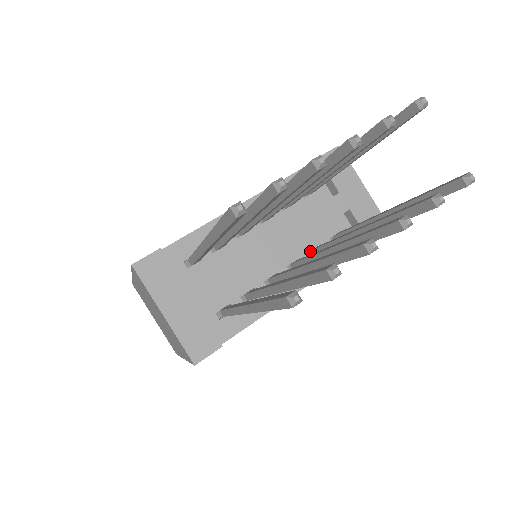
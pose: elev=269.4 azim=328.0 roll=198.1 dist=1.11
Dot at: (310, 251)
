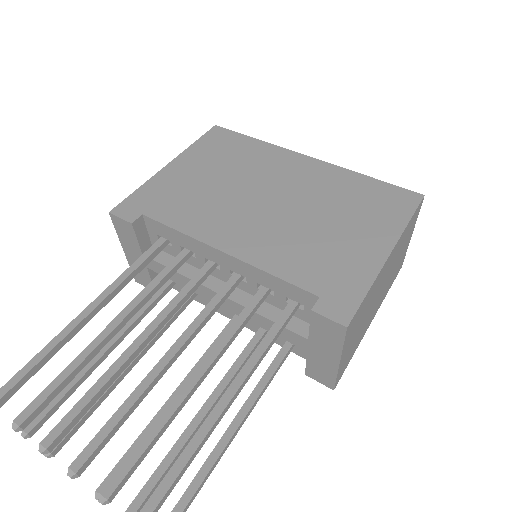
Dot at: occluded
